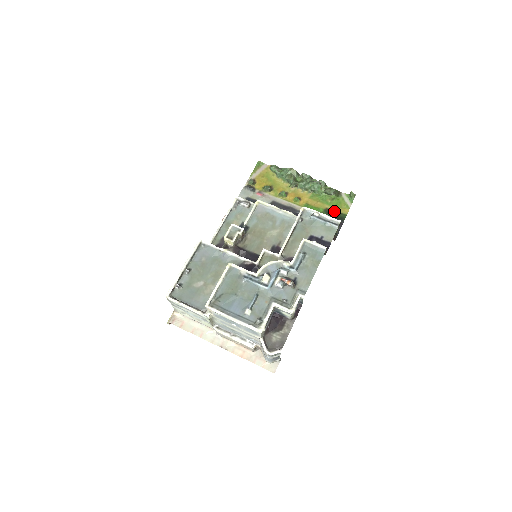
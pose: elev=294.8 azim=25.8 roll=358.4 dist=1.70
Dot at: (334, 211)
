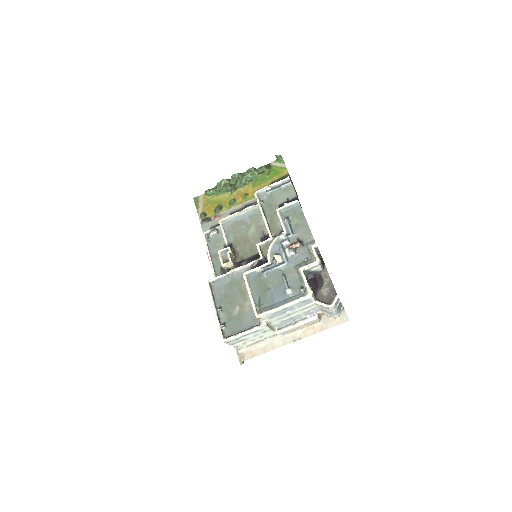
Dot at: (278, 180)
